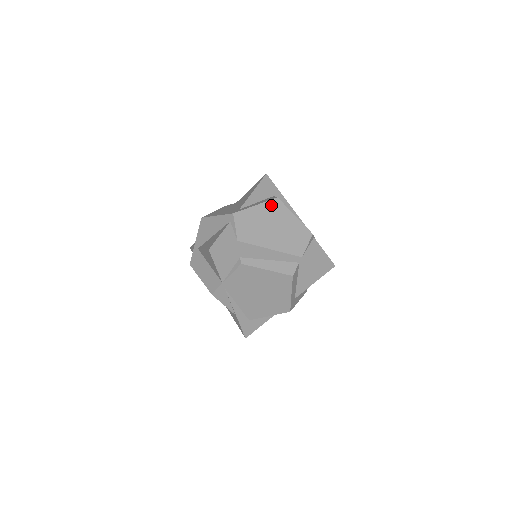
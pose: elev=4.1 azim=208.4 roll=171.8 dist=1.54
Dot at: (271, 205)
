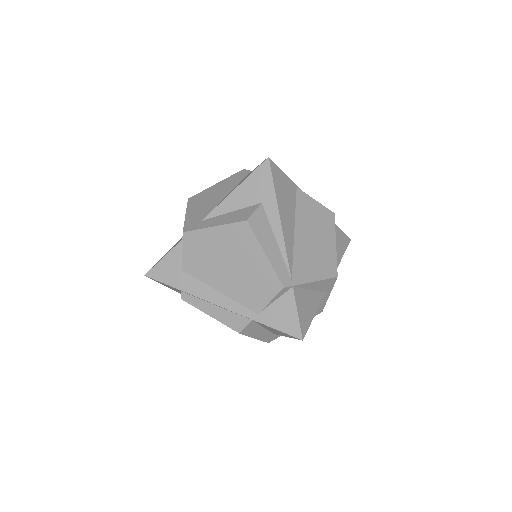
Dot at: (234, 230)
